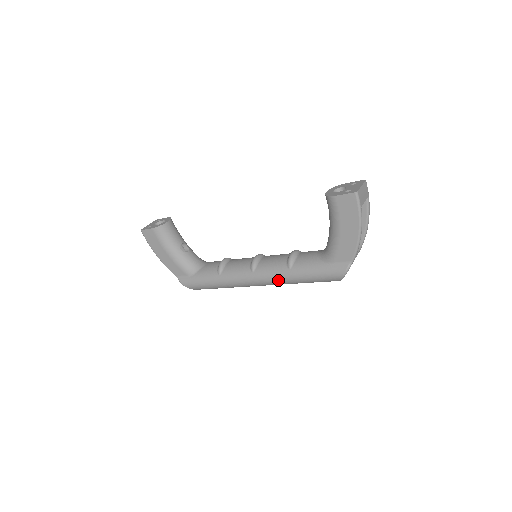
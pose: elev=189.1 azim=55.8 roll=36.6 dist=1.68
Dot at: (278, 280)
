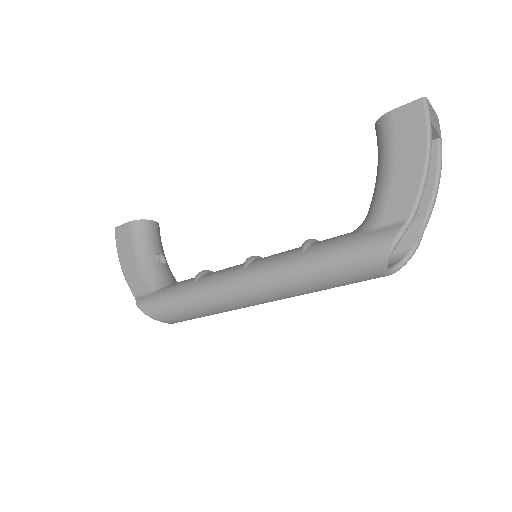
Dot at: (281, 273)
